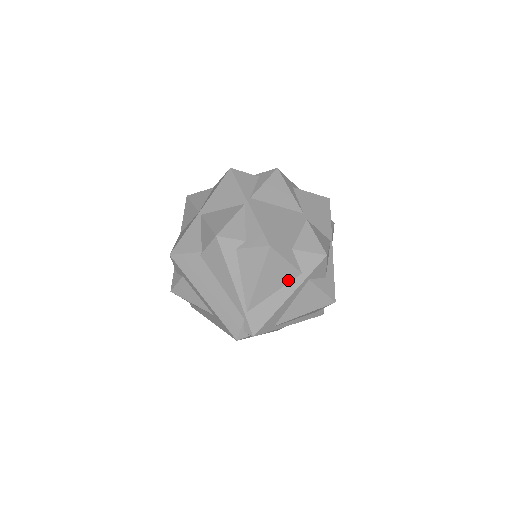
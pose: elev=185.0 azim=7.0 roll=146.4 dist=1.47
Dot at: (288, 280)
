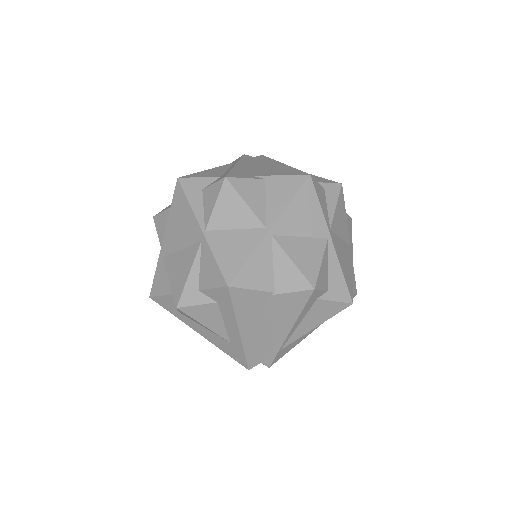
Dot at: occluded
